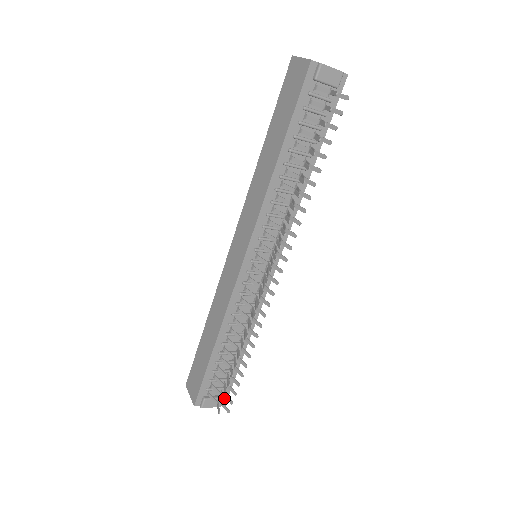
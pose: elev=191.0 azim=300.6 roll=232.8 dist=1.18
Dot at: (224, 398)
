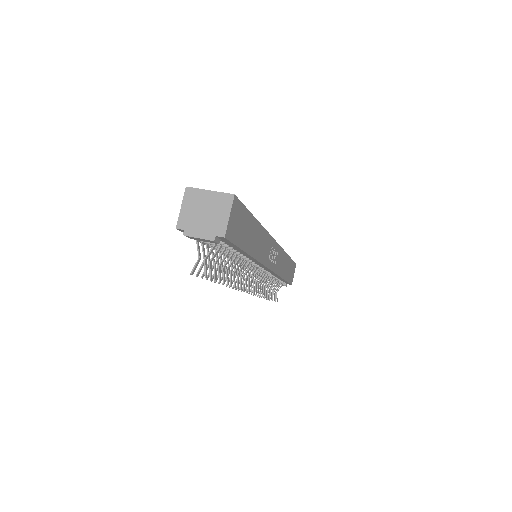
Dot at: occluded
